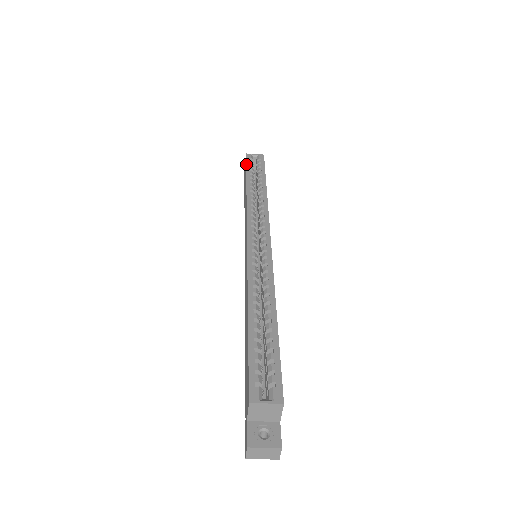
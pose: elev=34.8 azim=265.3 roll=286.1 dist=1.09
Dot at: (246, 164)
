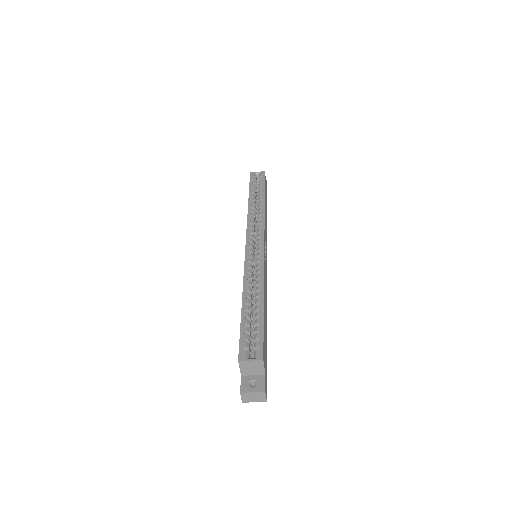
Dot at: (249, 182)
